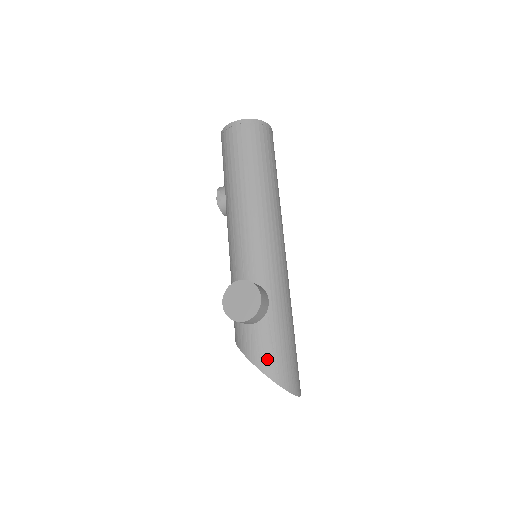
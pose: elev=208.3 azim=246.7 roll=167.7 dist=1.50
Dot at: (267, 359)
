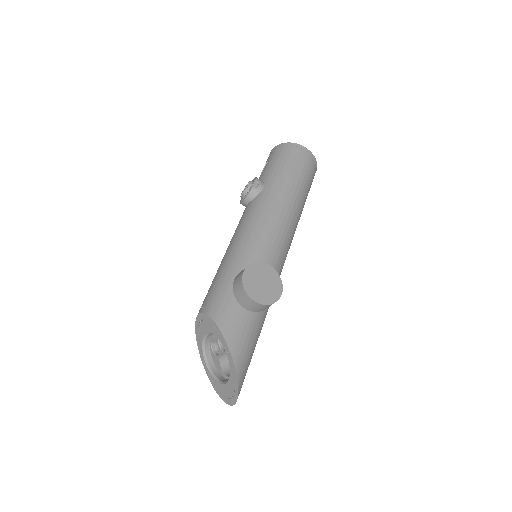
Dot at: (242, 350)
